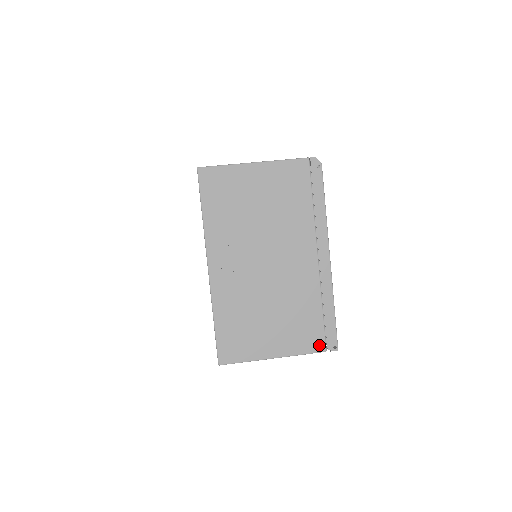
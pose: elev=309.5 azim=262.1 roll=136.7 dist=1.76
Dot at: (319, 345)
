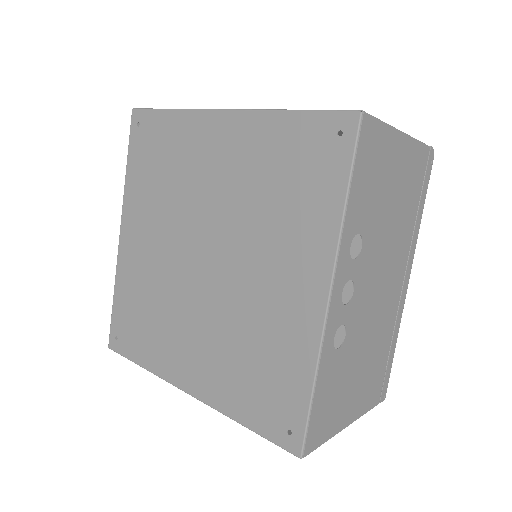
Dot at: (377, 397)
